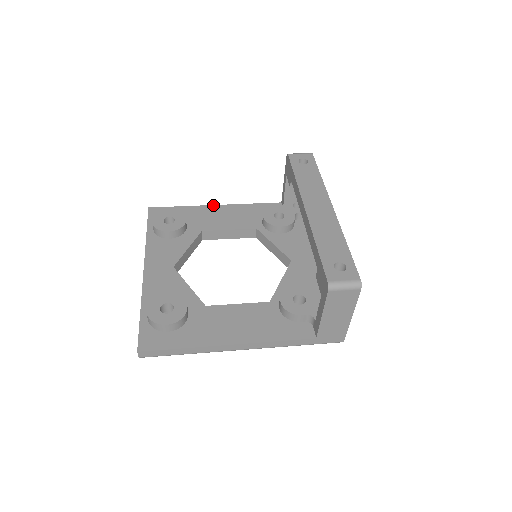
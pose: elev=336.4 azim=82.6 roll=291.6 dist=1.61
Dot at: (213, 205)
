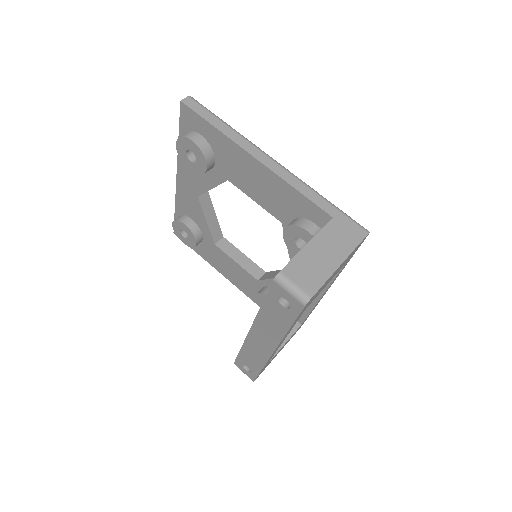
Dot at: (249, 154)
